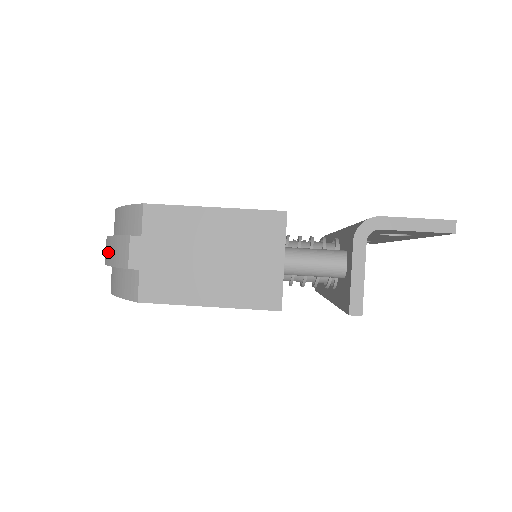
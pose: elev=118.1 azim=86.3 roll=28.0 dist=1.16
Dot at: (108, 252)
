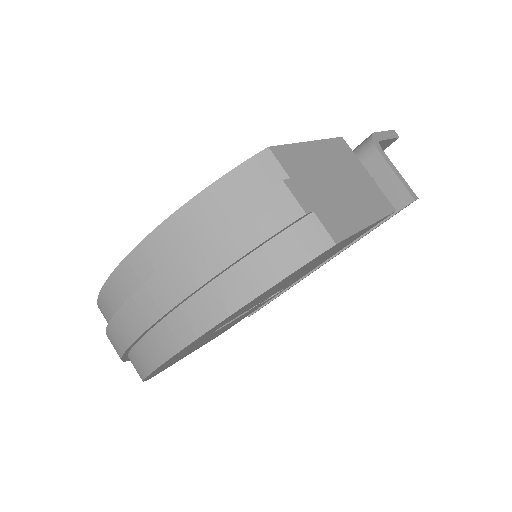
Dot at: (228, 244)
